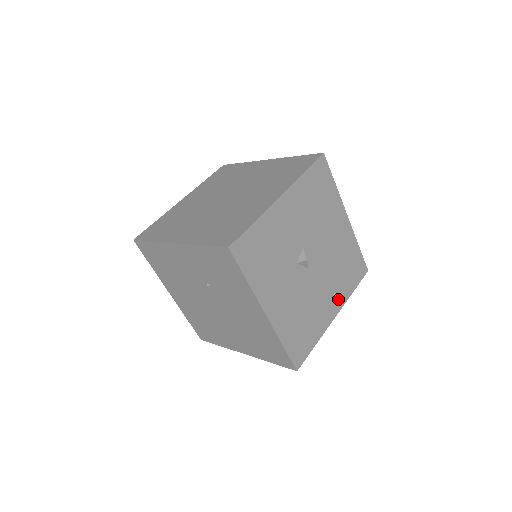
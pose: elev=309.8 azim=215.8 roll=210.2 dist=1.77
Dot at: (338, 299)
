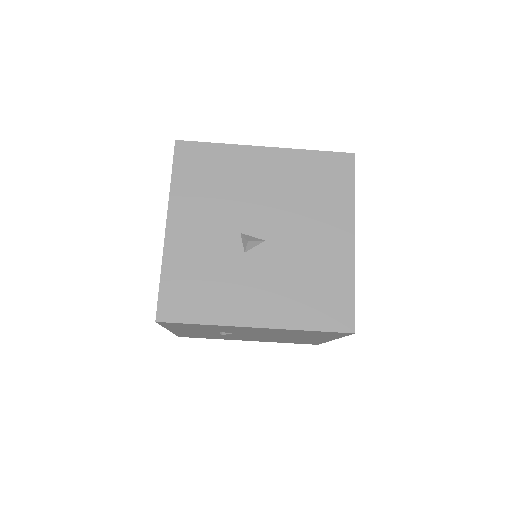
Dot at: (339, 221)
